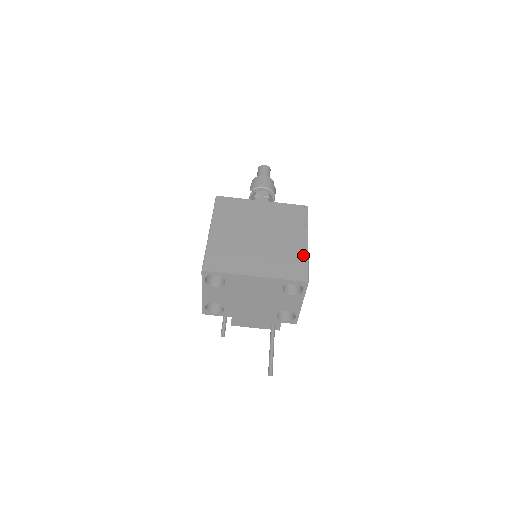
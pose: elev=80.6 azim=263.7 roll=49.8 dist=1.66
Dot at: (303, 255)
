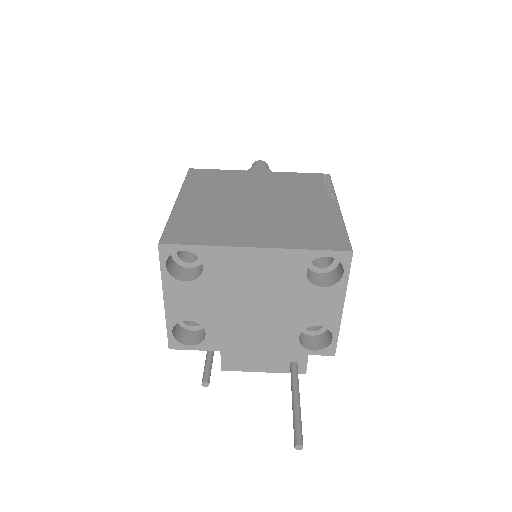
Dot at: (335, 221)
